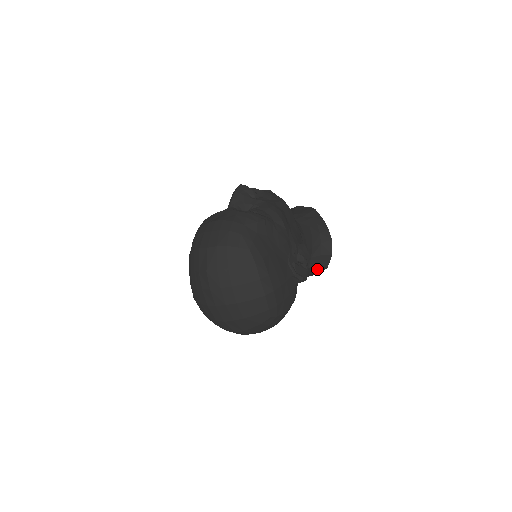
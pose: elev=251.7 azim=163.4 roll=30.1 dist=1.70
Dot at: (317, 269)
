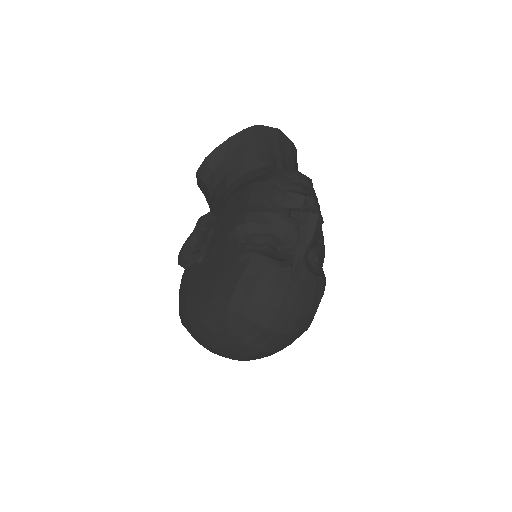
Dot at: occluded
